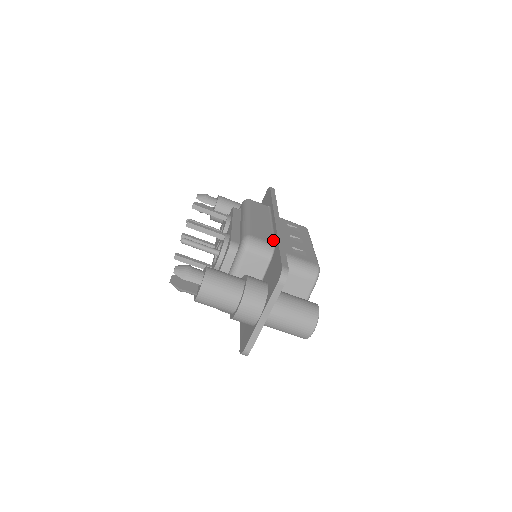
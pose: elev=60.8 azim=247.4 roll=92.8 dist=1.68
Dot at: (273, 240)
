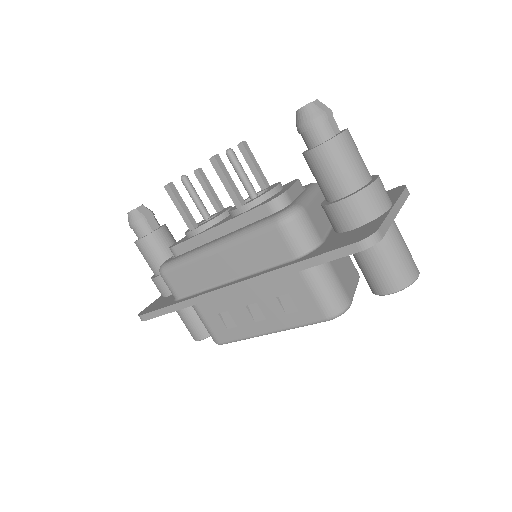
Dot at: occluded
